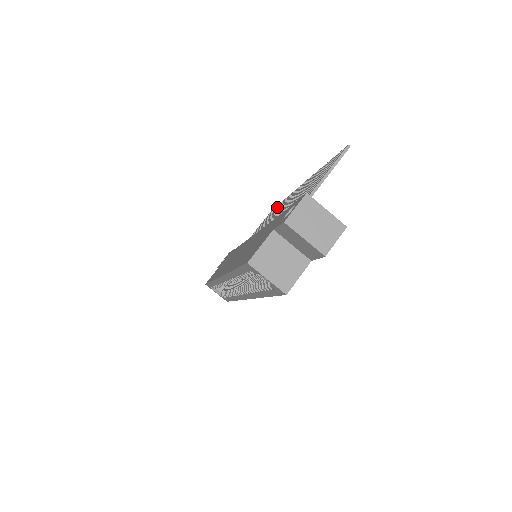
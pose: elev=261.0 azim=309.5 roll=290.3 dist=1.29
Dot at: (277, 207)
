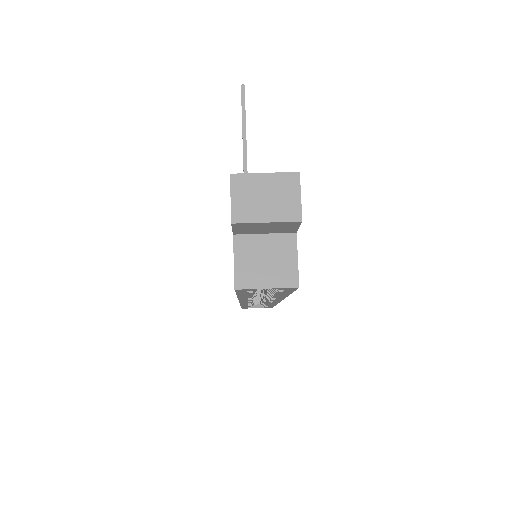
Dot at: occluded
